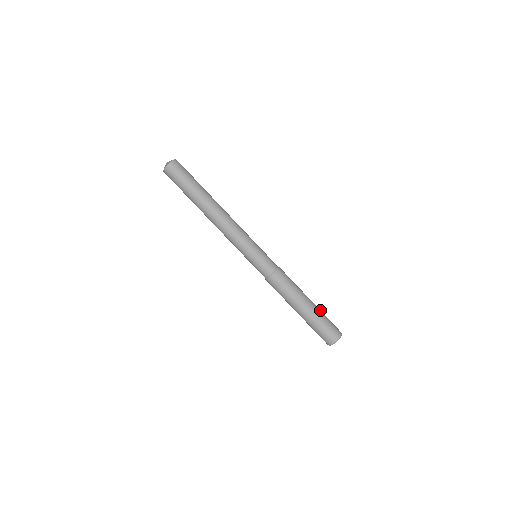
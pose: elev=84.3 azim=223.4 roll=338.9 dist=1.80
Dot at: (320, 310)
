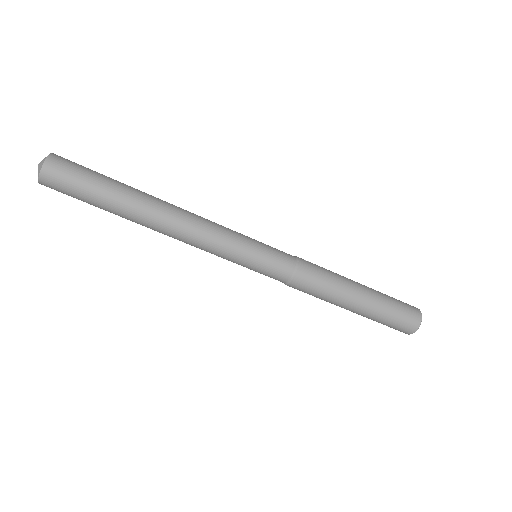
Dot at: (381, 305)
